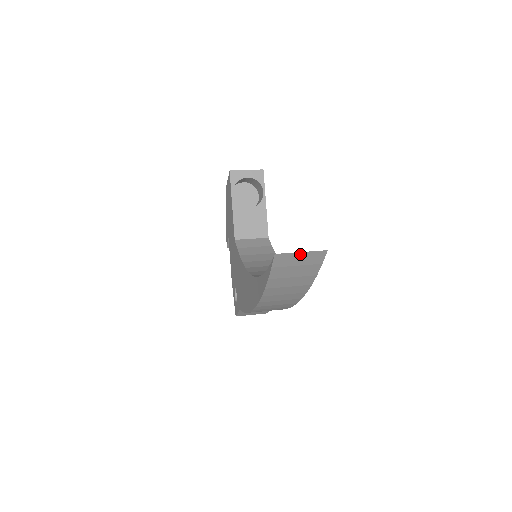
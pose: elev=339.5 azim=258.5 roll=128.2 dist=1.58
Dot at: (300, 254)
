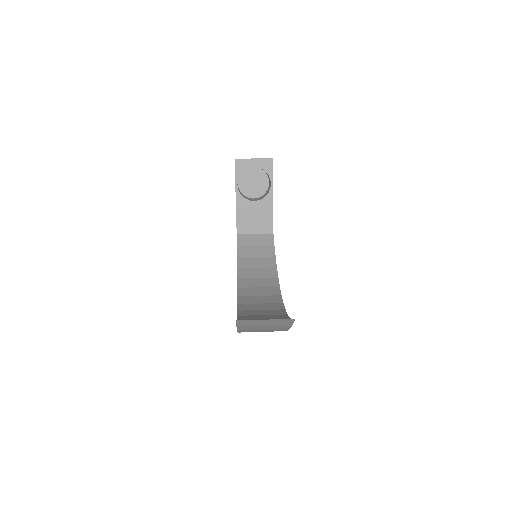
Dot at: (264, 320)
